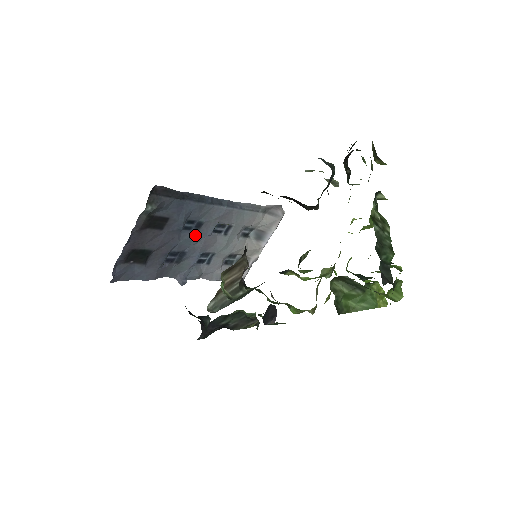
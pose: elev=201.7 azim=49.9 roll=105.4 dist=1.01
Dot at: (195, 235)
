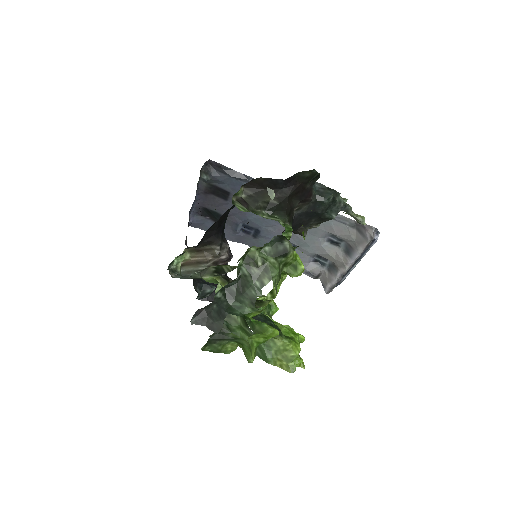
Dot at: occluded
